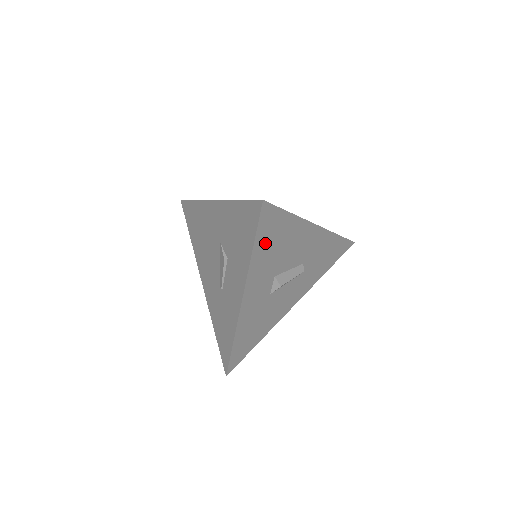
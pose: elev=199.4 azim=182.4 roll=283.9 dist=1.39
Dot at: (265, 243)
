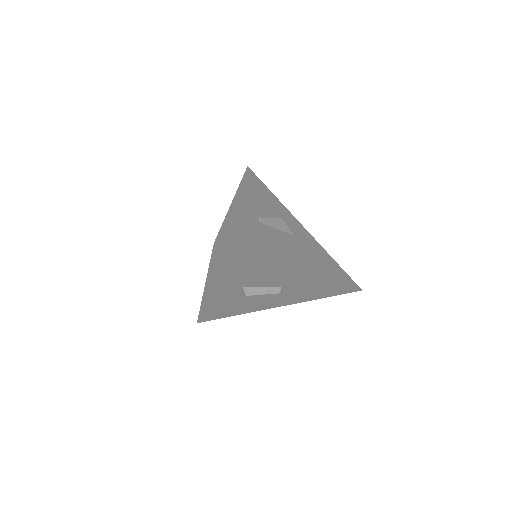
Dot at: (224, 266)
